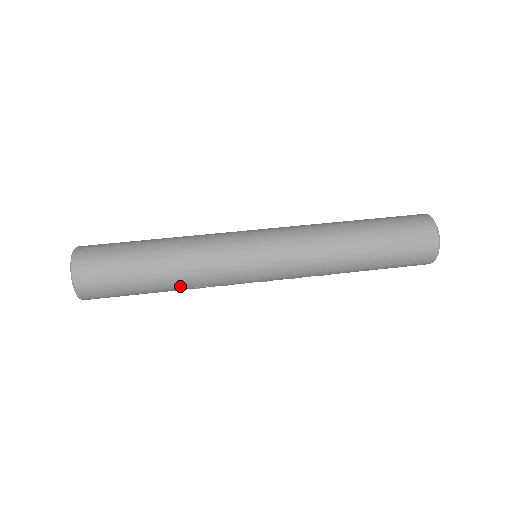
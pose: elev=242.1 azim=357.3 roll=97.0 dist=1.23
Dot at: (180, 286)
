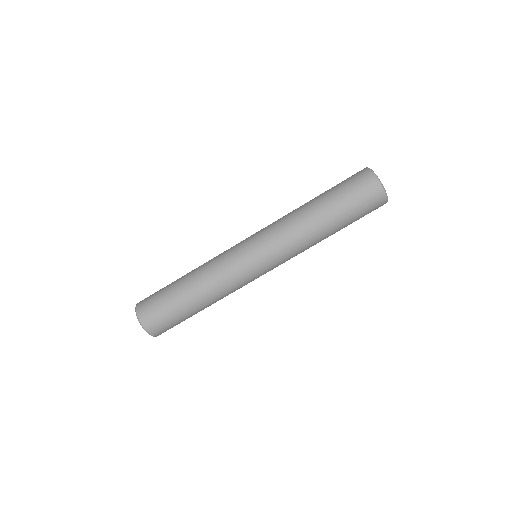
Dot at: occluded
